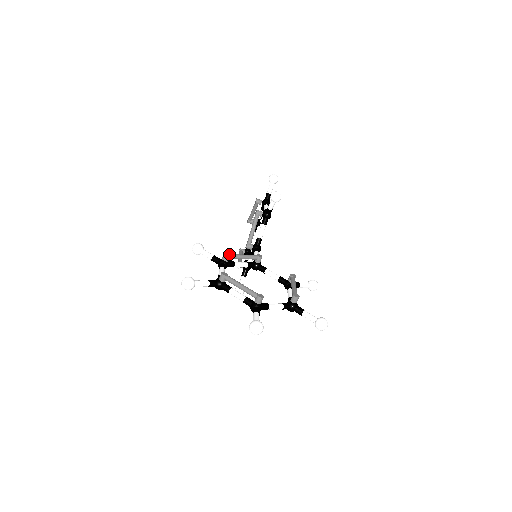
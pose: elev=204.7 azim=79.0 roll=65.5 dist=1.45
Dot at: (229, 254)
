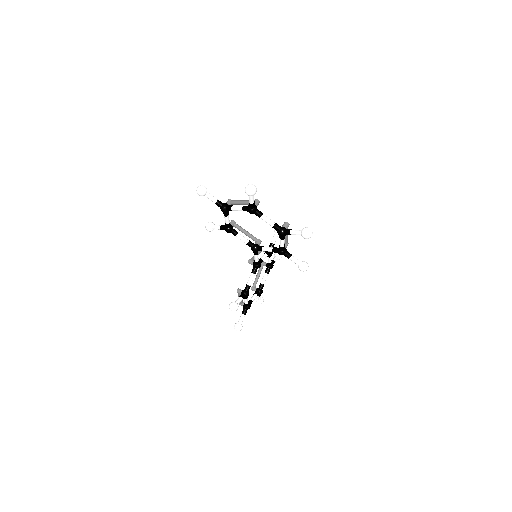
Dot at: (235, 222)
